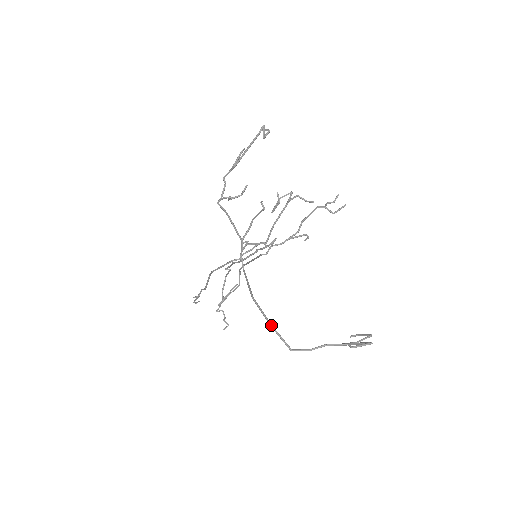
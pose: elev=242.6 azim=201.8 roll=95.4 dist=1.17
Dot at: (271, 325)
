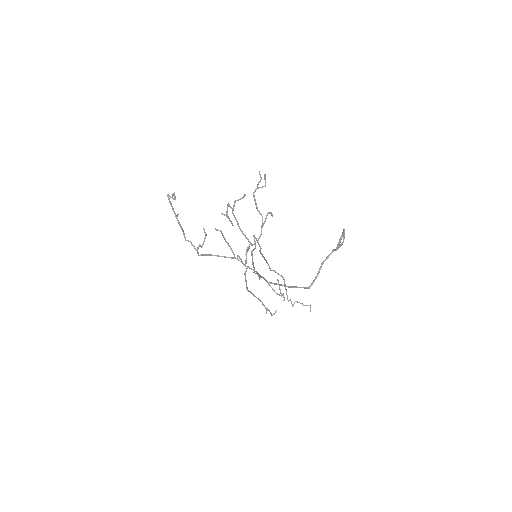
Dot at: occluded
